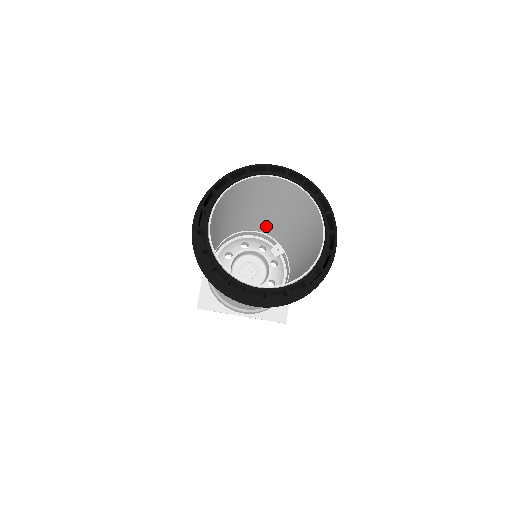
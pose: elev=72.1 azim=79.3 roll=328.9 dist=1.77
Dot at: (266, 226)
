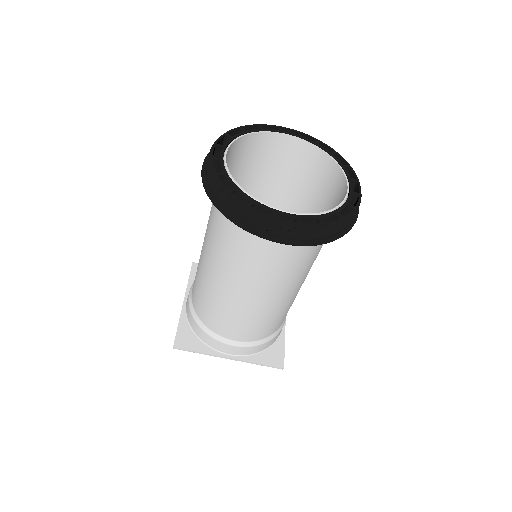
Dot at: occluded
